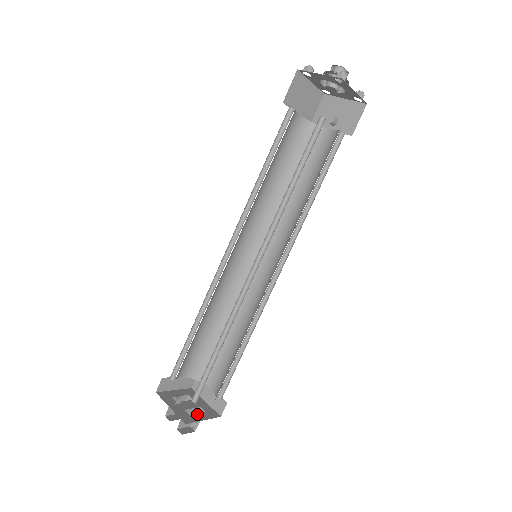
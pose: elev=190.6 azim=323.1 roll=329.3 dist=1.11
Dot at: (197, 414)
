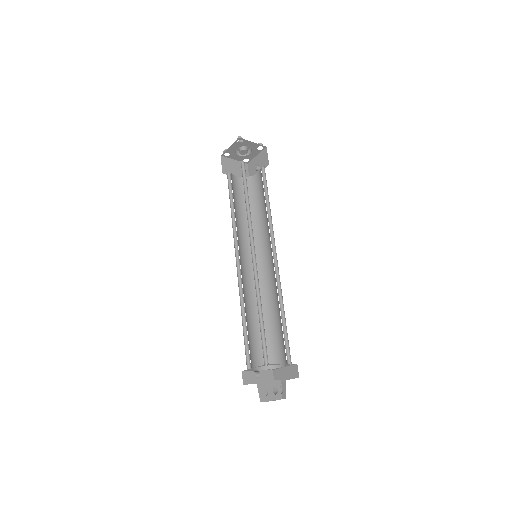
Dot at: occluded
